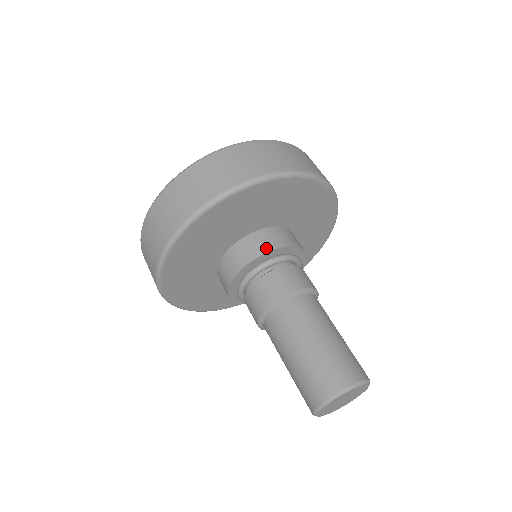
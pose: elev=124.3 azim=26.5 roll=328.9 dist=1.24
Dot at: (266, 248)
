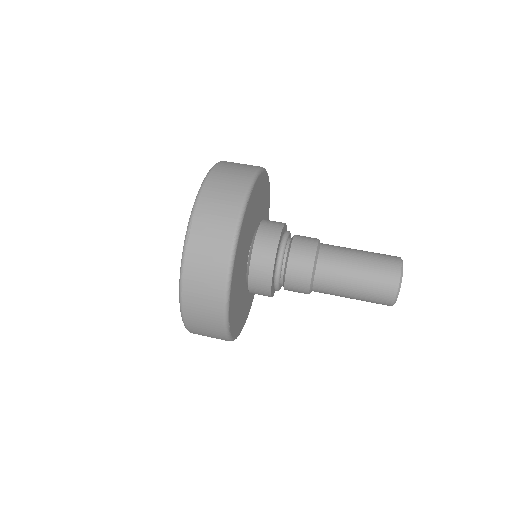
Dot at: (278, 229)
